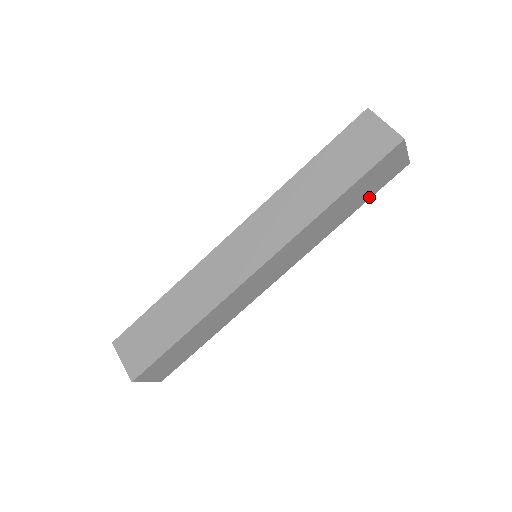
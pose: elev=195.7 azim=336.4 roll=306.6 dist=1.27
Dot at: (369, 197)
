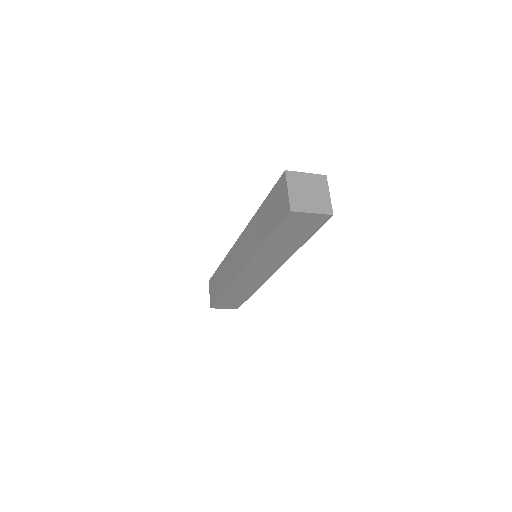
Dot at: (310, 235)
